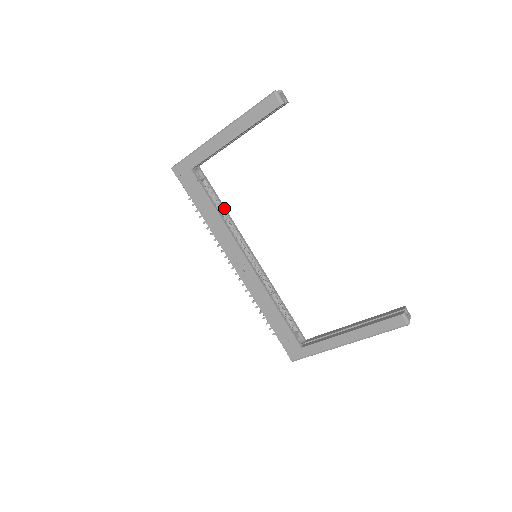
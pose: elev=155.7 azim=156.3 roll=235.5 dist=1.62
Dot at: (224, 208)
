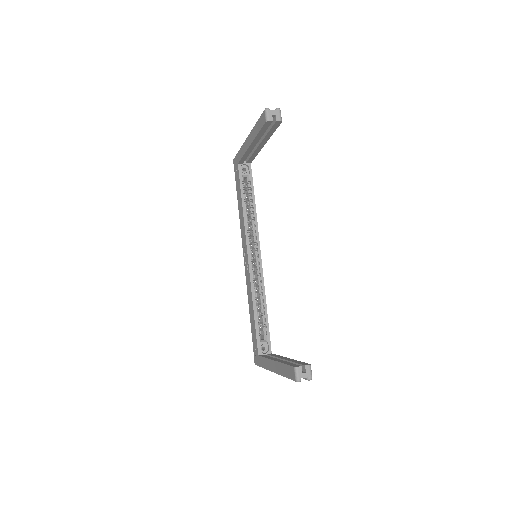
Dot at: (254, 205)
